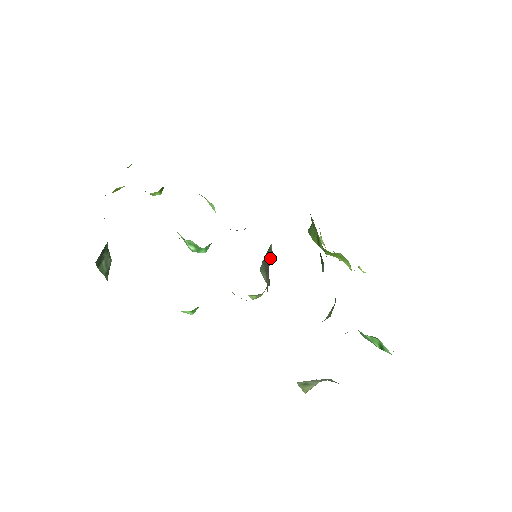
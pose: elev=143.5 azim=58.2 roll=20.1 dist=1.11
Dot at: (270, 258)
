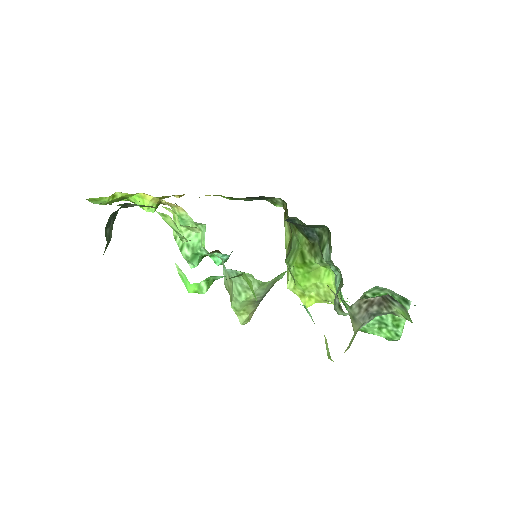
Dot at: occluded
